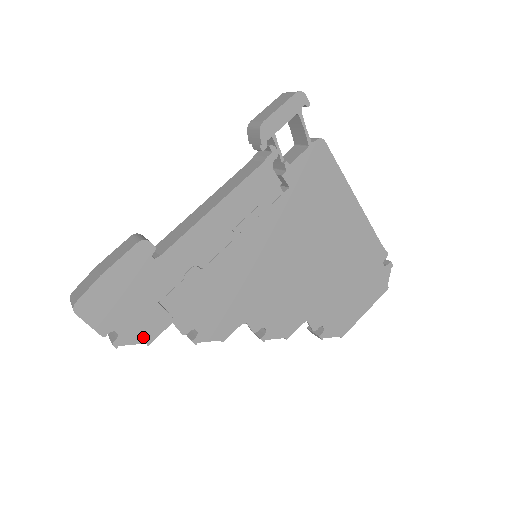
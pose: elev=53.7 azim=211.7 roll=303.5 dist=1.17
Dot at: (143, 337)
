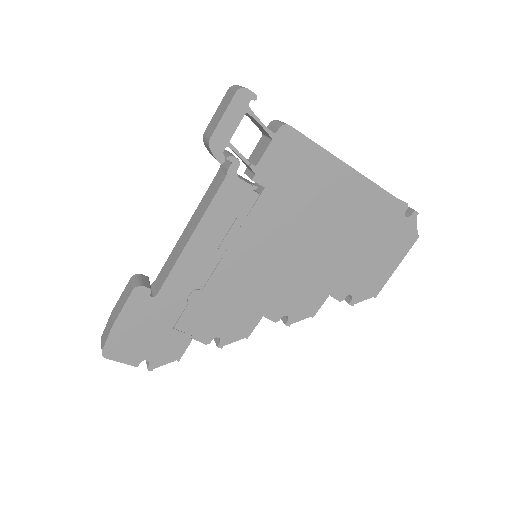
Dot at: (171, 357)
